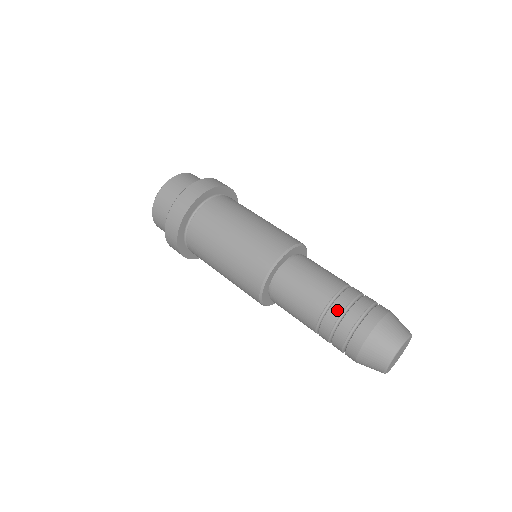
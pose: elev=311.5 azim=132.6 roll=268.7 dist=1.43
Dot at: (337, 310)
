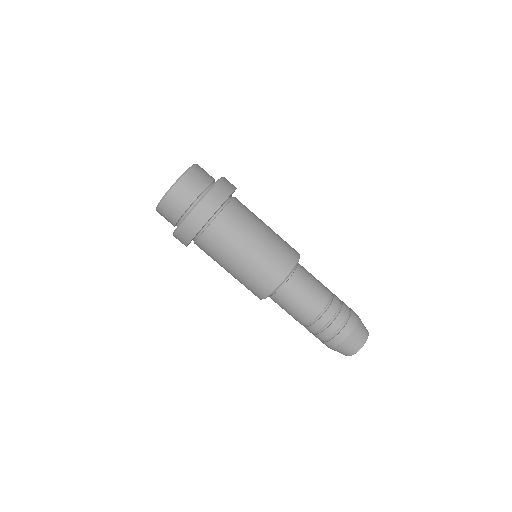
Dot at: (327, 319)
